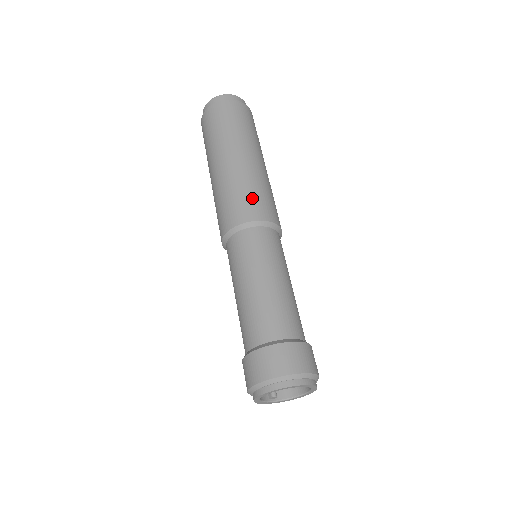
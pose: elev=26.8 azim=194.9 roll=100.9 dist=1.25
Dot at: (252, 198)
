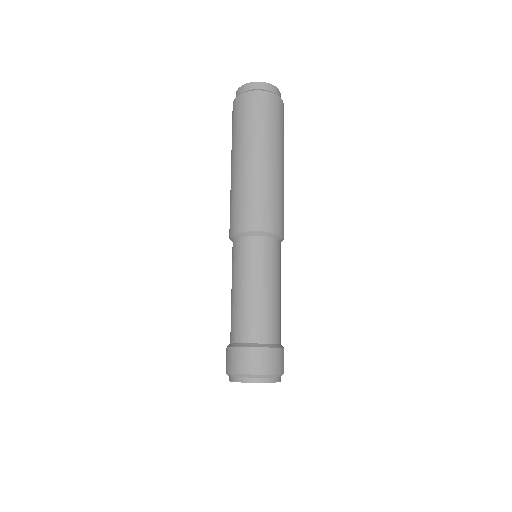
Dot at: (282, 213)
